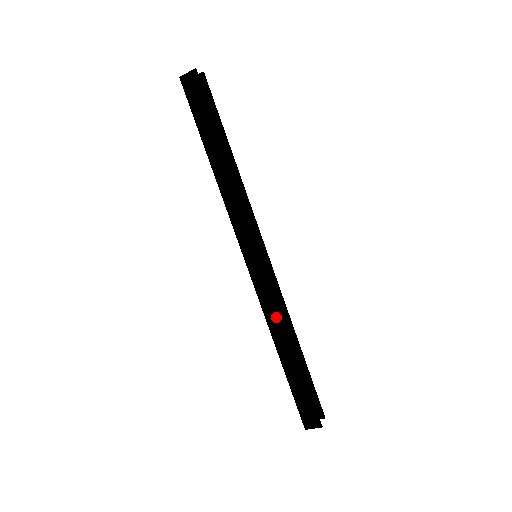
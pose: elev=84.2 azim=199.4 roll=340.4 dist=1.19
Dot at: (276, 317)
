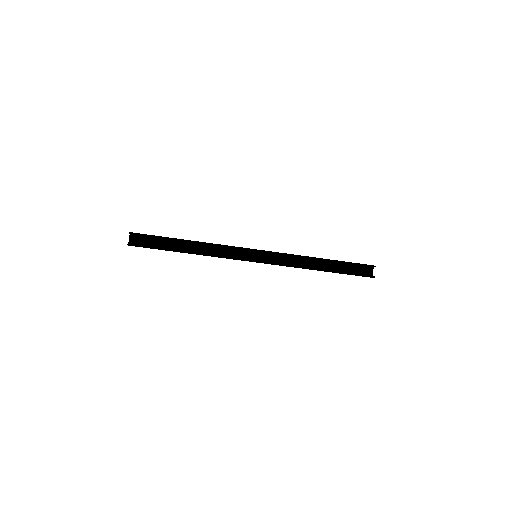
Dot at: occluded
